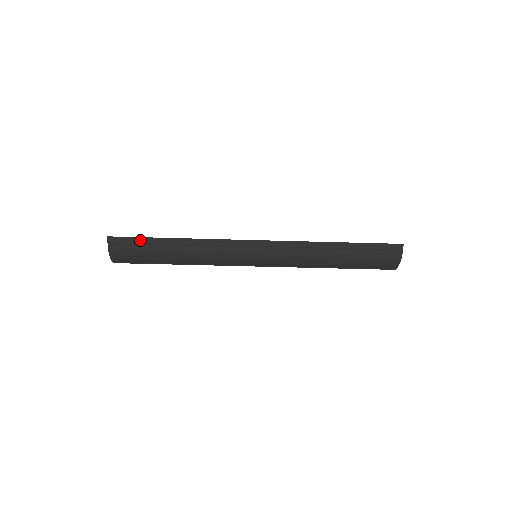
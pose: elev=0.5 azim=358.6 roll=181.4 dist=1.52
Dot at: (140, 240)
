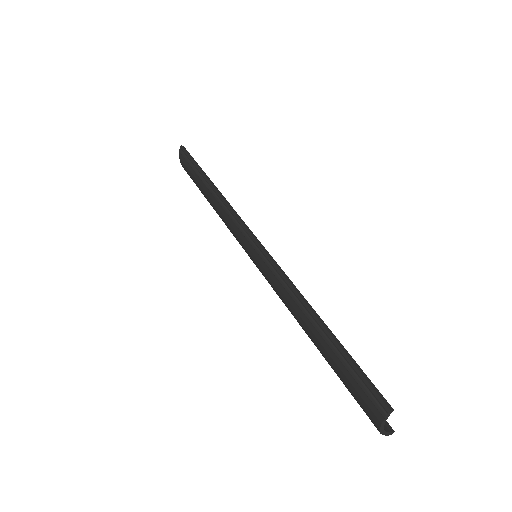
Dot at: (193, 164)
